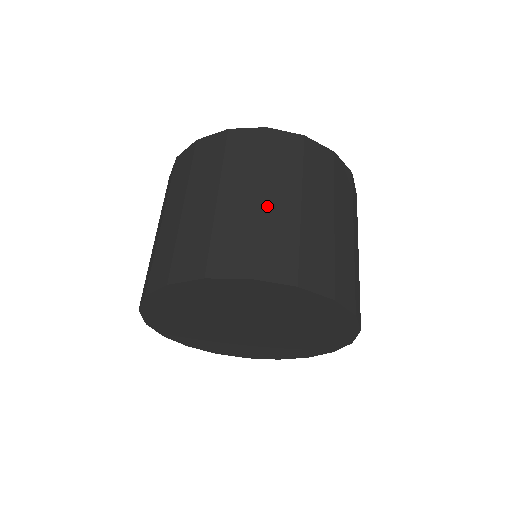
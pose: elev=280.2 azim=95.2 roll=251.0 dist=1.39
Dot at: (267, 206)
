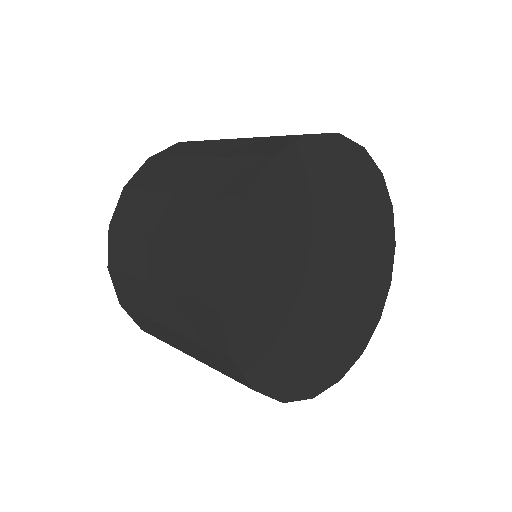
Dot at: occluded
